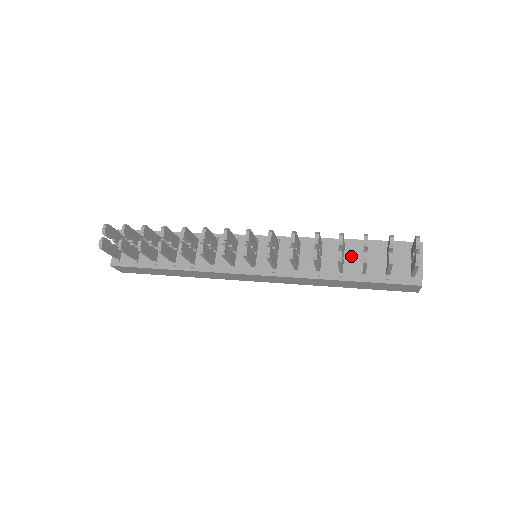
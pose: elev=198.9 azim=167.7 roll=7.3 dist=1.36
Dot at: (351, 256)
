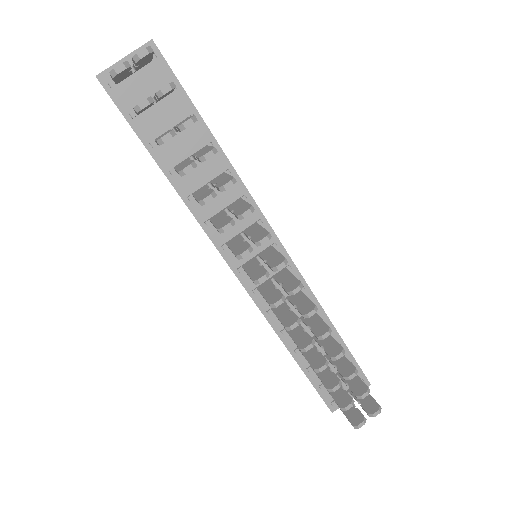
Dot at: occluded
